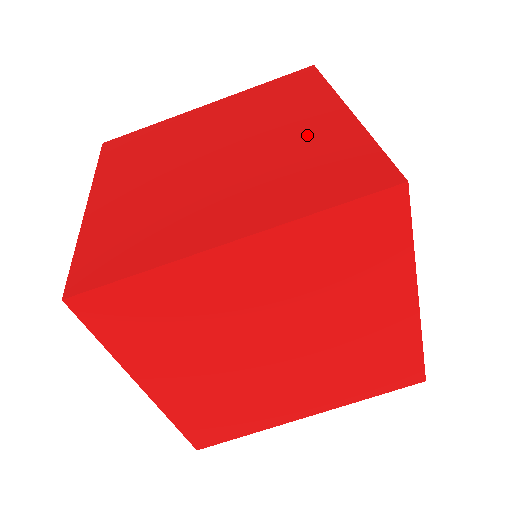
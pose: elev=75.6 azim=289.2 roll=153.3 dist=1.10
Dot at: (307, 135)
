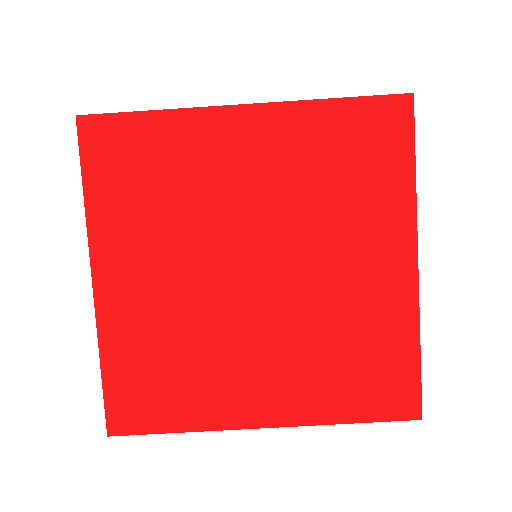
Dot at: (362, 291)
